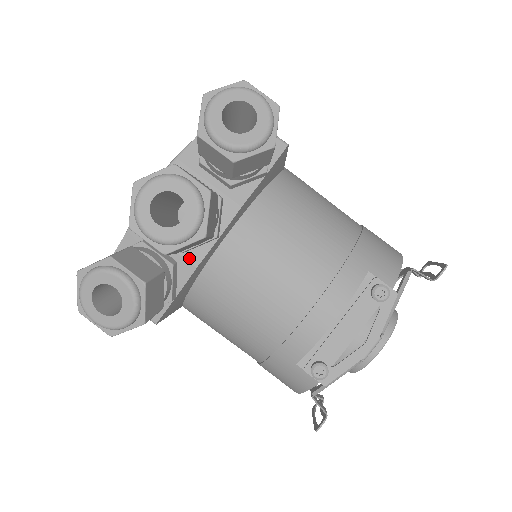
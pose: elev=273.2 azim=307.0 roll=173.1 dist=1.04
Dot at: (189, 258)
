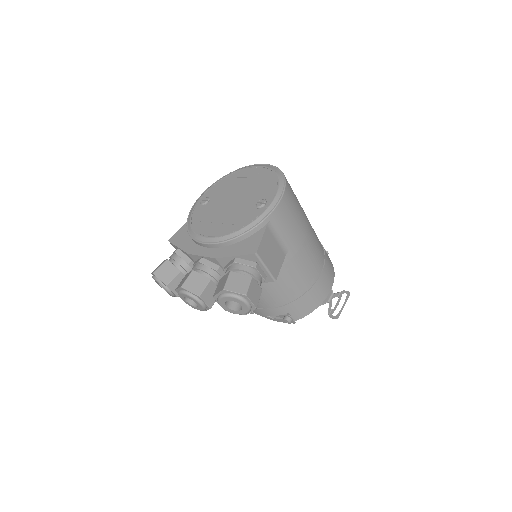
Dot at: occluded
